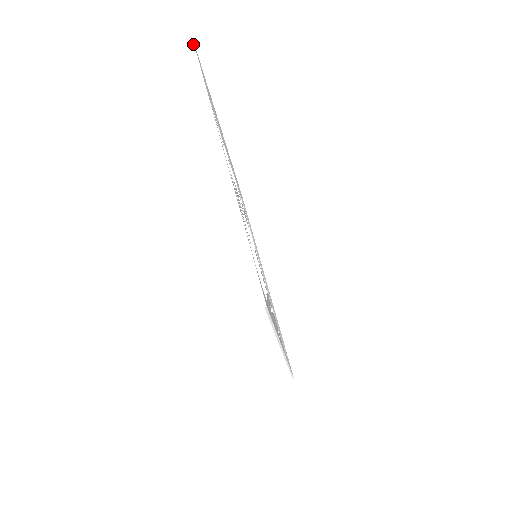
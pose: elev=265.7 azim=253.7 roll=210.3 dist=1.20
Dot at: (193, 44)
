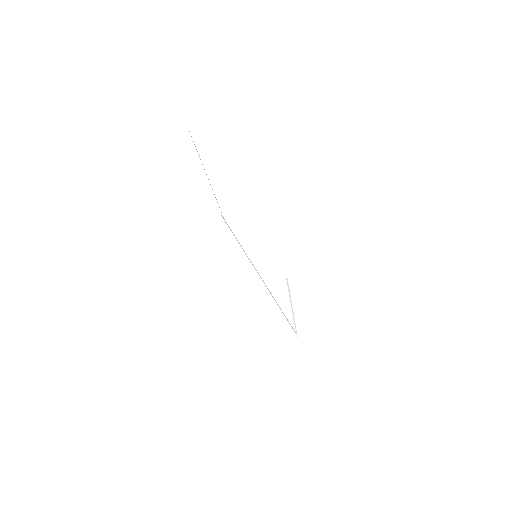
Dot at: (187, 126)
